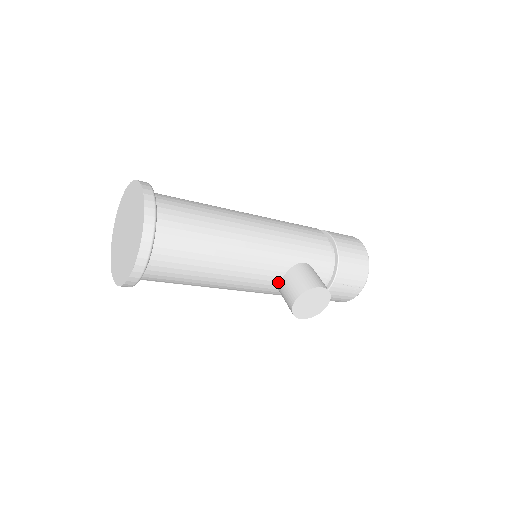
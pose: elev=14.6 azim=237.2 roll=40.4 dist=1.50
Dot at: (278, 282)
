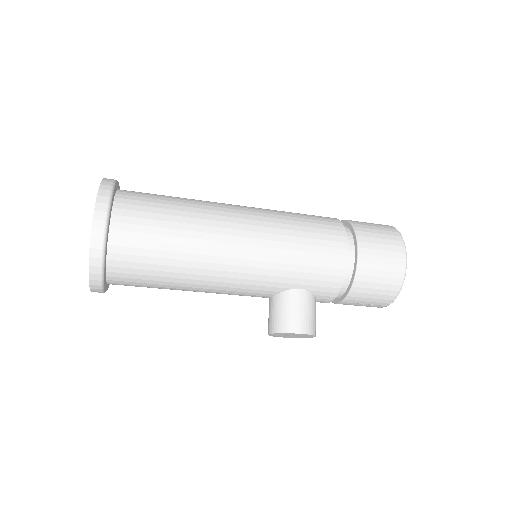
Dot at: (267, 297)
